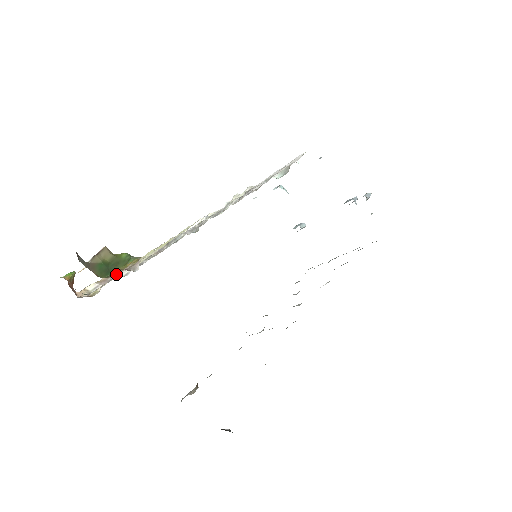
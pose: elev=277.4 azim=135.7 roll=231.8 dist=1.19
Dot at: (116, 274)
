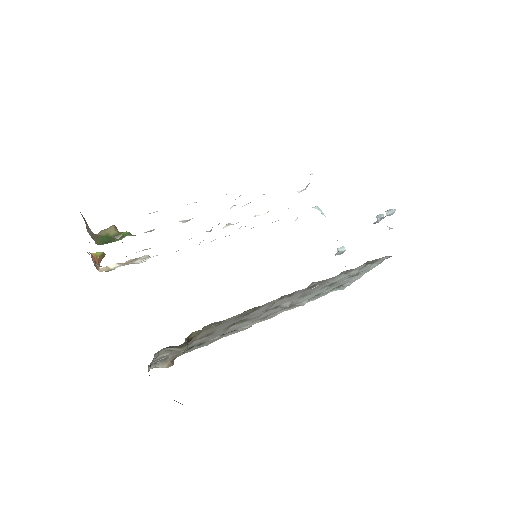
Dot at: (137, 260)
